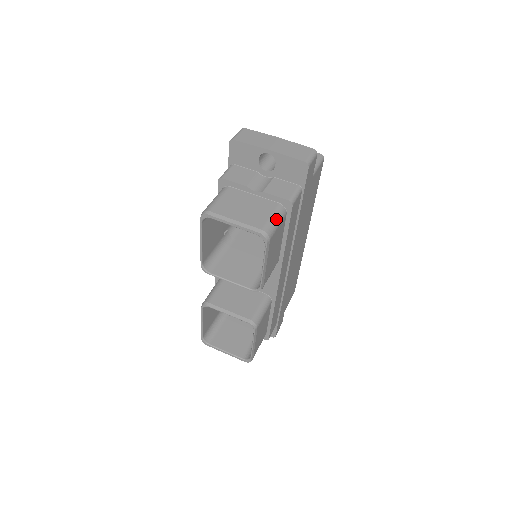
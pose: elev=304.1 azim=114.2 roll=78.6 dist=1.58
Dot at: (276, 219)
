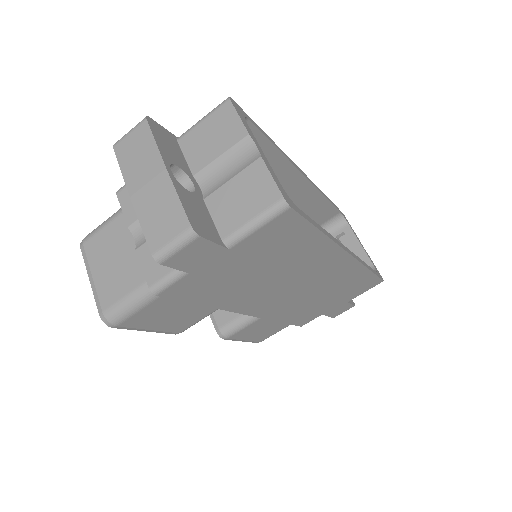
Dot at: (132, 302)
